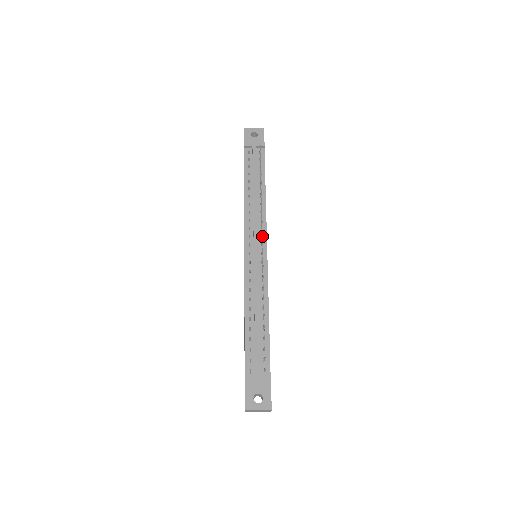
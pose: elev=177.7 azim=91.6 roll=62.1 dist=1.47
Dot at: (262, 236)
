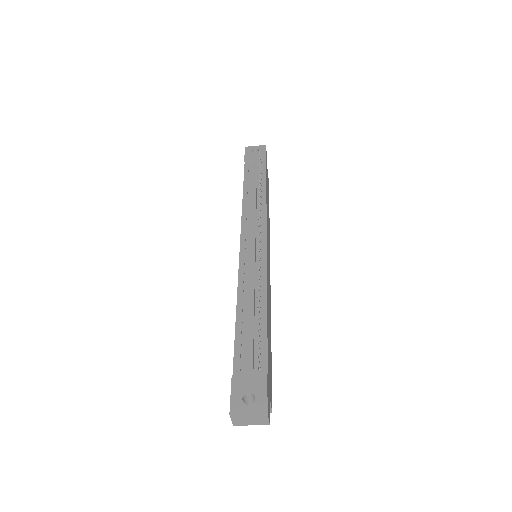
Dot at: (261, 231)
